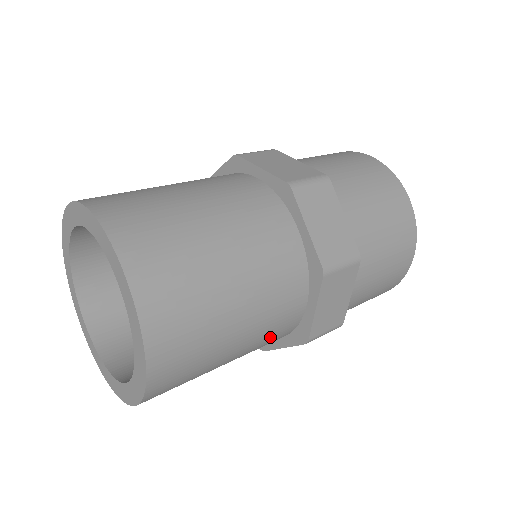
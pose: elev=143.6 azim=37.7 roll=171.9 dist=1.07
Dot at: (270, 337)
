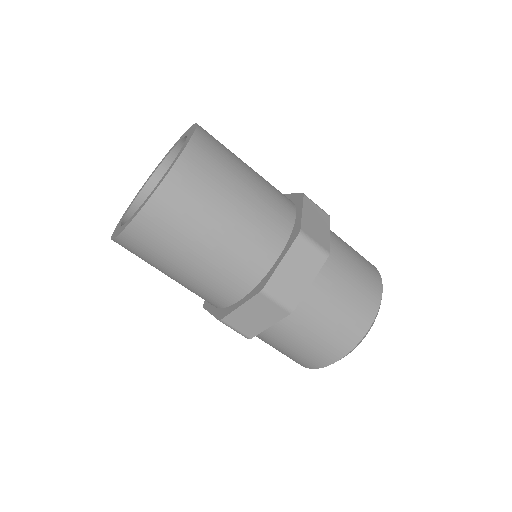
Dot at: (205, 292)
